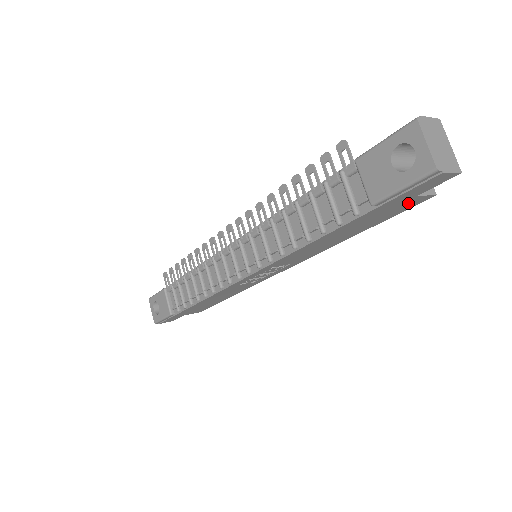
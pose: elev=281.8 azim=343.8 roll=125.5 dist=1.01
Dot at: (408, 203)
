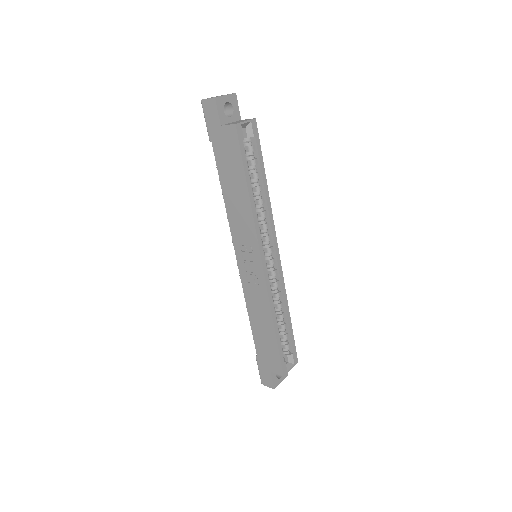
Dot at: (228, 136)
